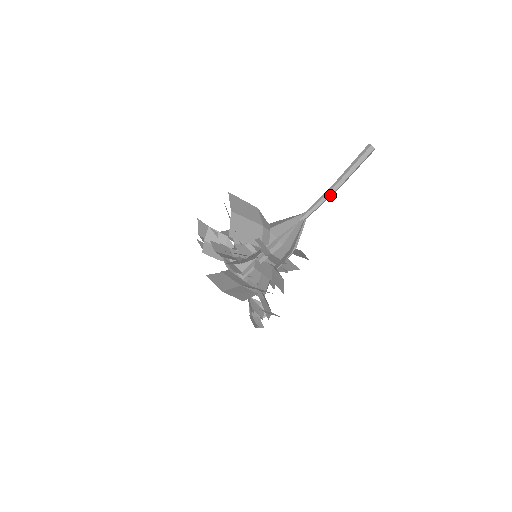
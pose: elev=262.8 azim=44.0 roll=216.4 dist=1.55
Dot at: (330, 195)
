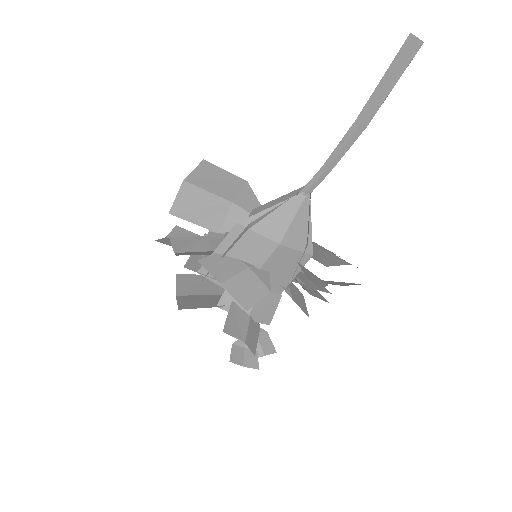
Dot at: (344, 146)
